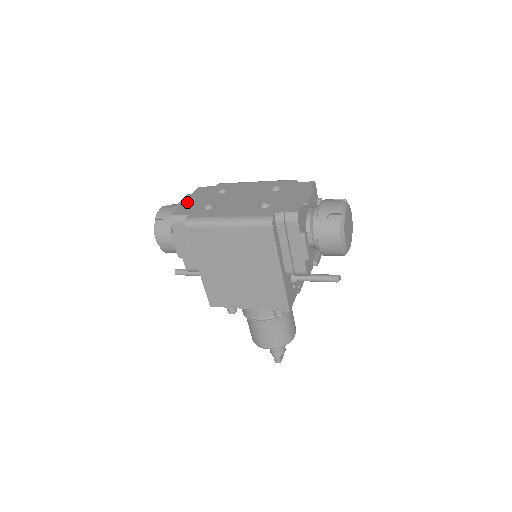
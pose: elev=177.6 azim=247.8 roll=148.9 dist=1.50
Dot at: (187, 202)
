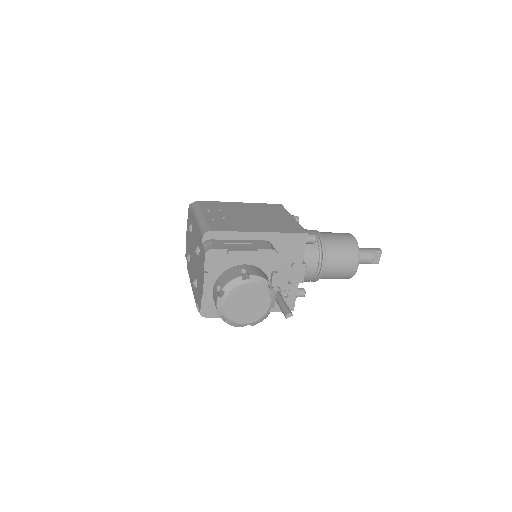
Dot at: (187, 237)
